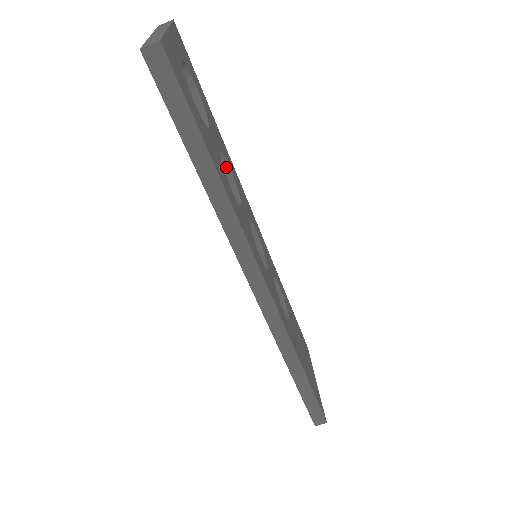
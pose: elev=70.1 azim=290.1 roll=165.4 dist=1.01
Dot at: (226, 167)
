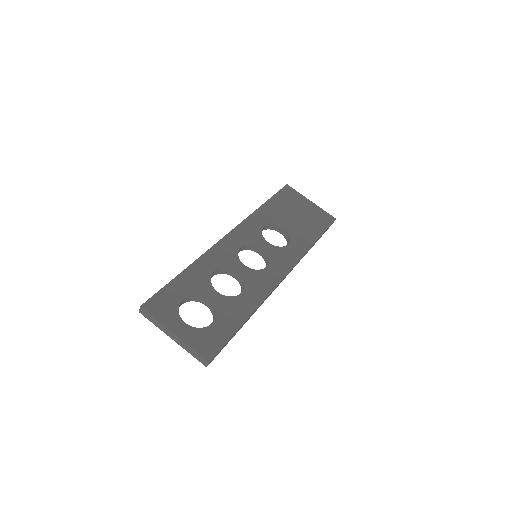
Dot at: (213, 273)
